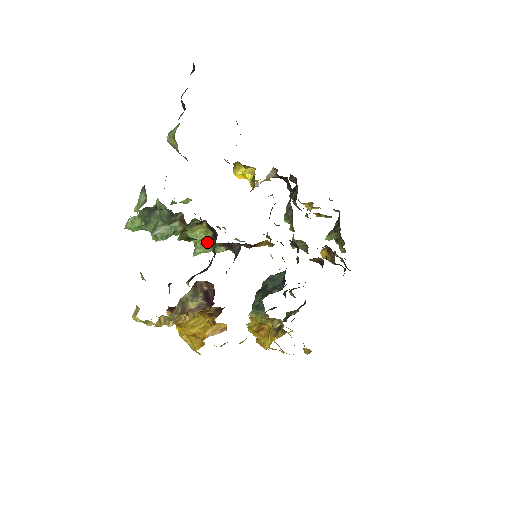
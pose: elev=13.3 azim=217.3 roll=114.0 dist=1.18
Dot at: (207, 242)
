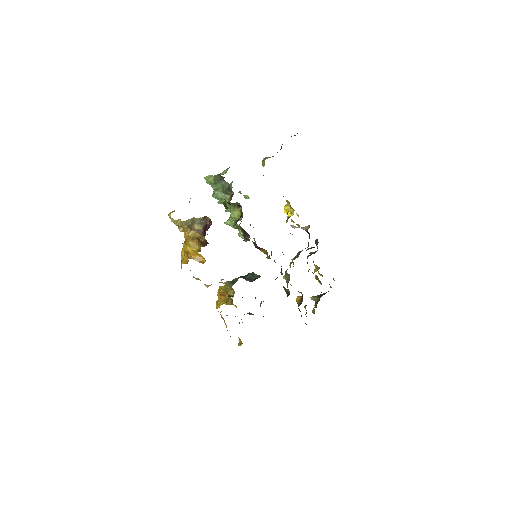
Dot at: (235, 220)
